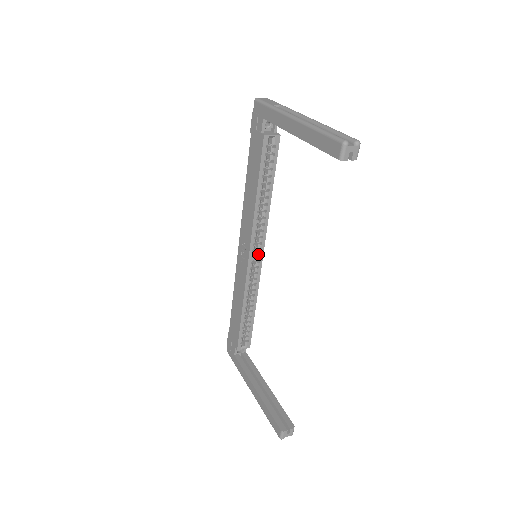
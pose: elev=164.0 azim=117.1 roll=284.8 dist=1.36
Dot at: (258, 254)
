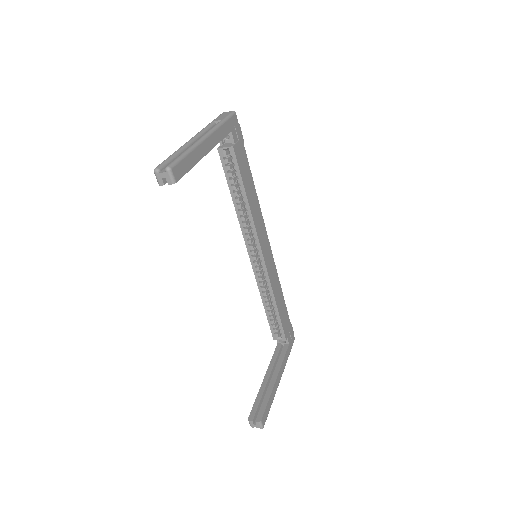
Dot at: (261, 254)
